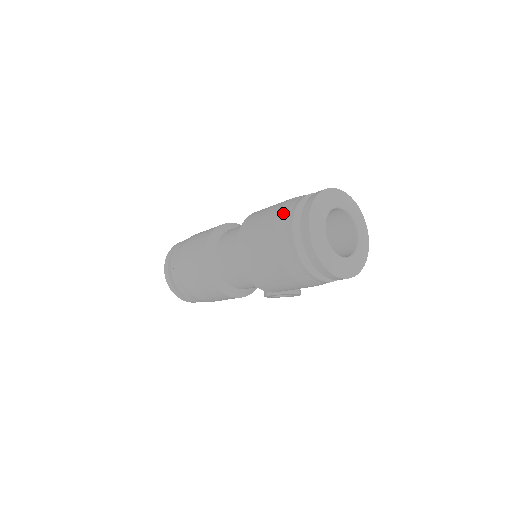
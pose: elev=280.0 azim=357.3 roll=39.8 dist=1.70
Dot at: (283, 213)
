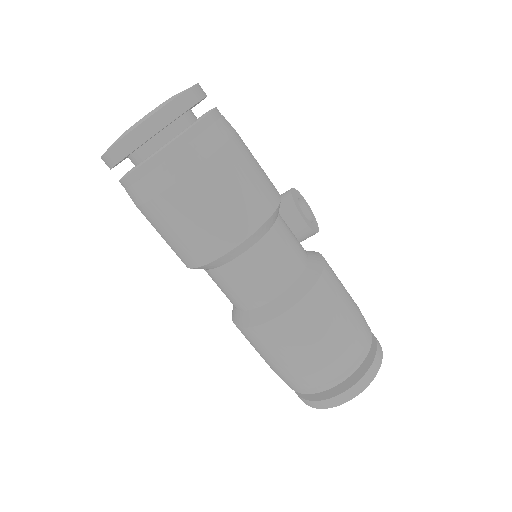
Dot at: (342, 364)
